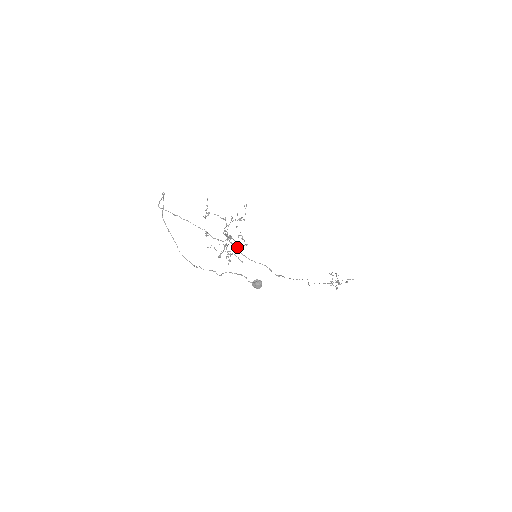
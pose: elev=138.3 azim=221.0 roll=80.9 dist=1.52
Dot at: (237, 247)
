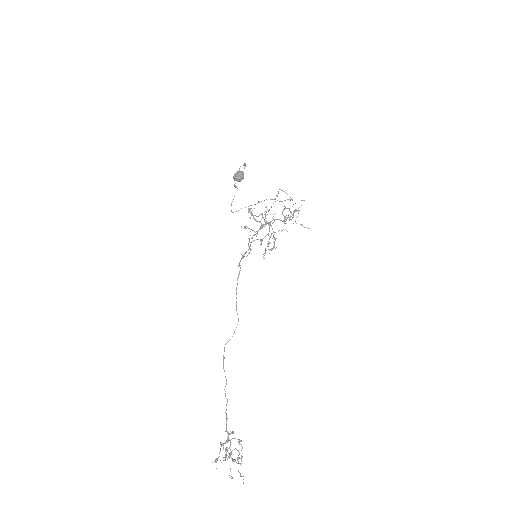
Dot at: occluded
